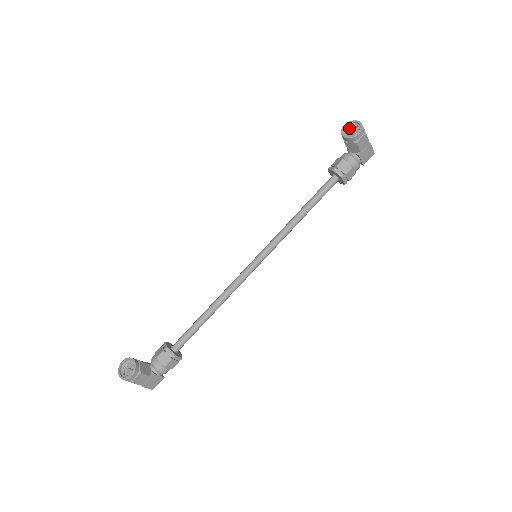
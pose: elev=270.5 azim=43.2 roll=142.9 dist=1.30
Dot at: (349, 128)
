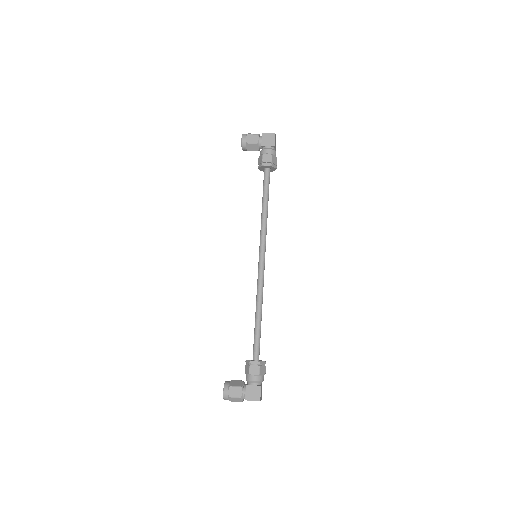
Dot at: occluded
